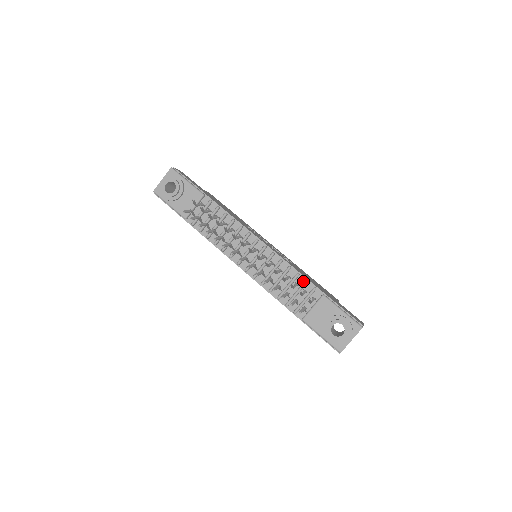
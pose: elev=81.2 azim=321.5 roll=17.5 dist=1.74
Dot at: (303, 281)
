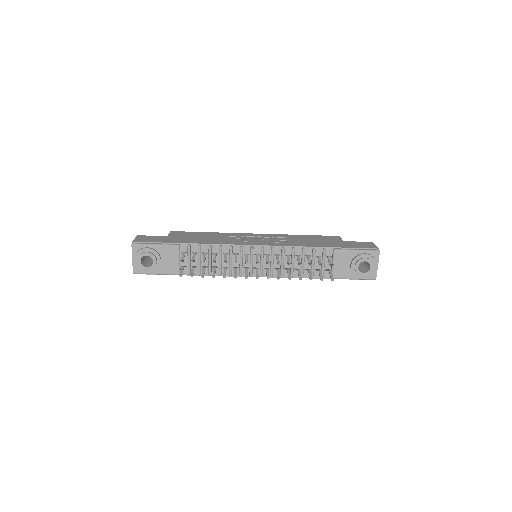
Dot at: (311, 251)
